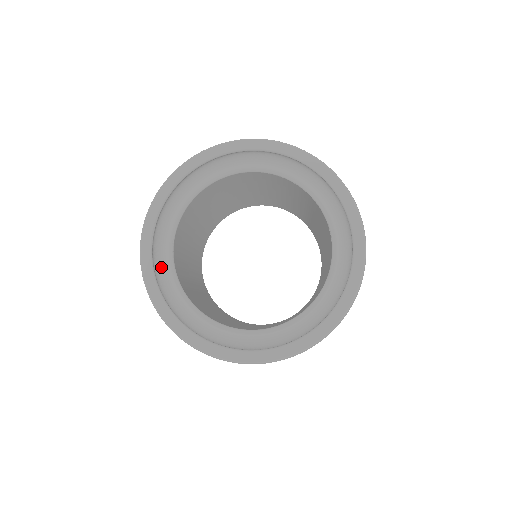
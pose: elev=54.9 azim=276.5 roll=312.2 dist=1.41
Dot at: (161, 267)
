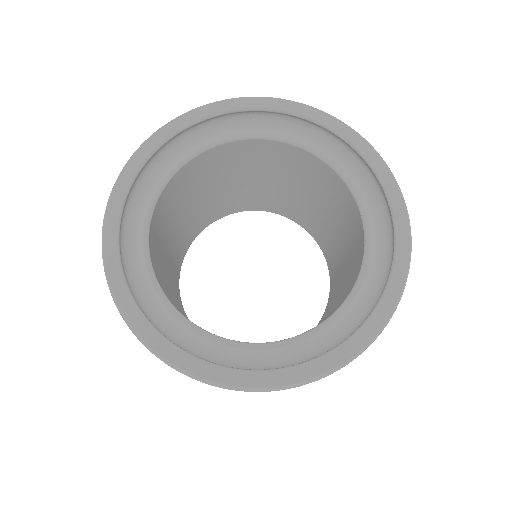
Dot at: (130, 235)
